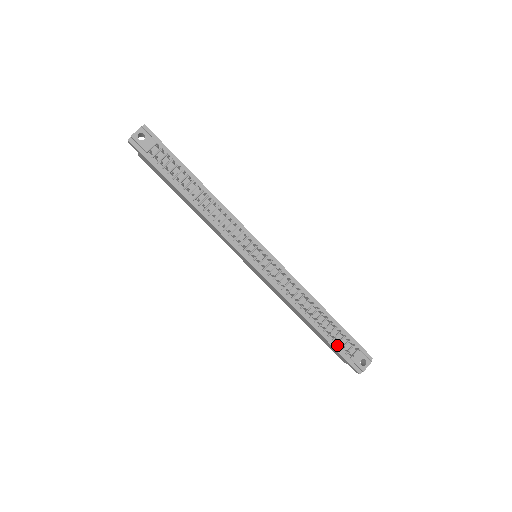
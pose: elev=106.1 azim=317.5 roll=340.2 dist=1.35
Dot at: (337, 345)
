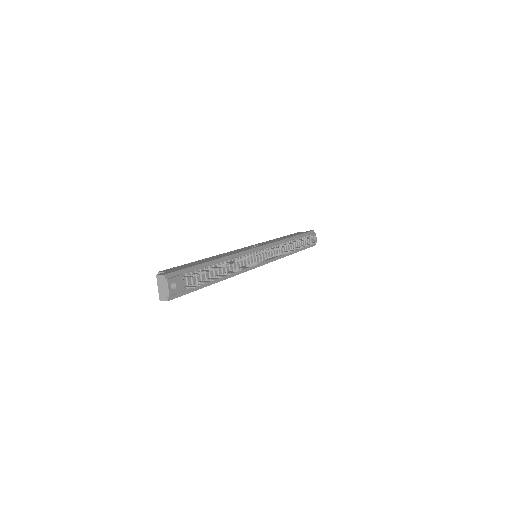
Dot at: occluded
